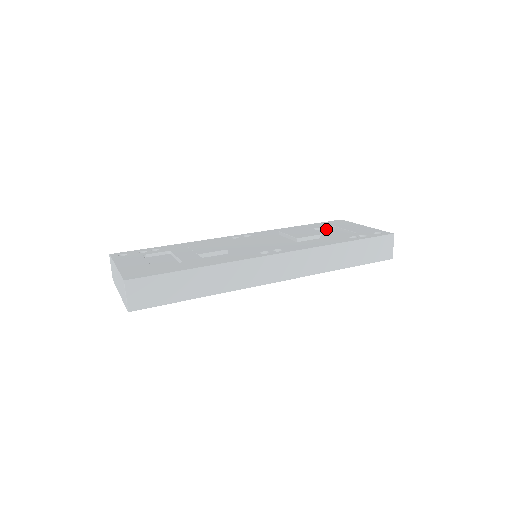
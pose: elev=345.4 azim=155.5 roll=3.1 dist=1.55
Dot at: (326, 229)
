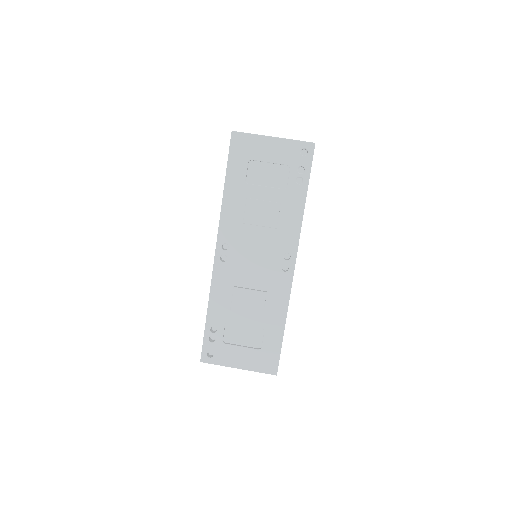
Dot at: (249, 169)
